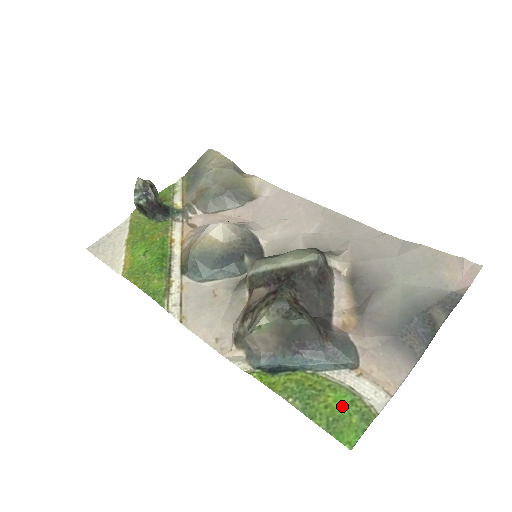
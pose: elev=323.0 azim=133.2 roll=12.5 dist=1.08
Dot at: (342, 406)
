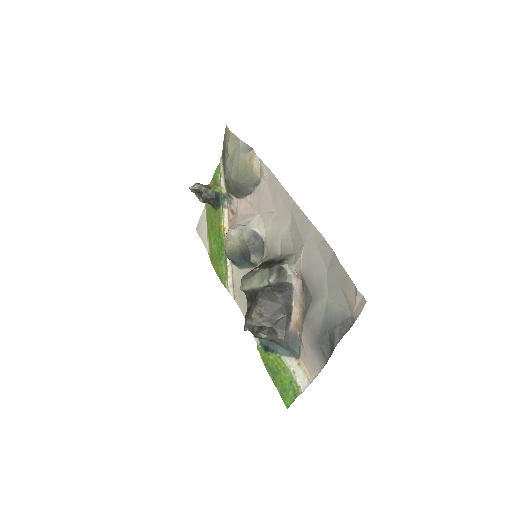
Dot at: (287, 383)
